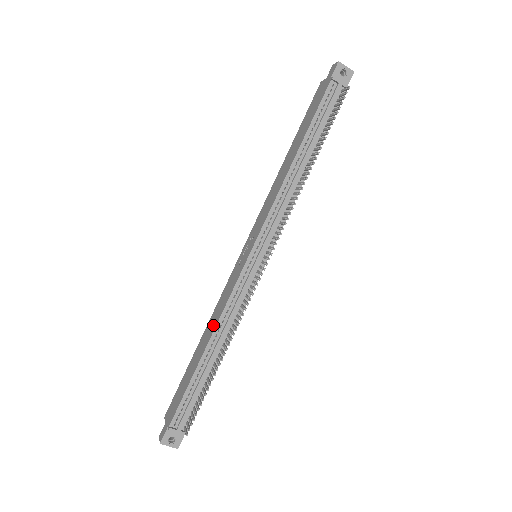
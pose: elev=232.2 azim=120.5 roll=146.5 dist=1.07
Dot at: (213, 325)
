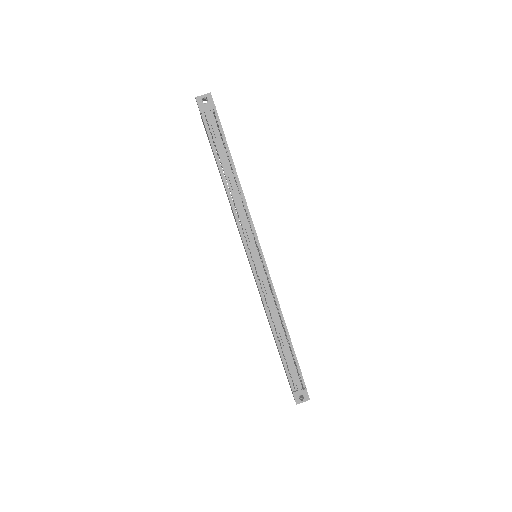
Dot at: (267, 317)
